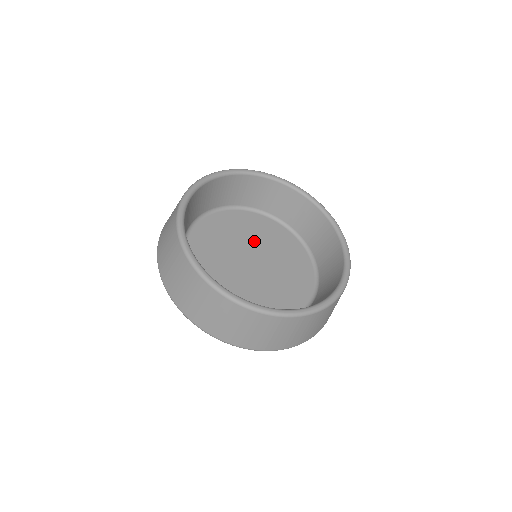
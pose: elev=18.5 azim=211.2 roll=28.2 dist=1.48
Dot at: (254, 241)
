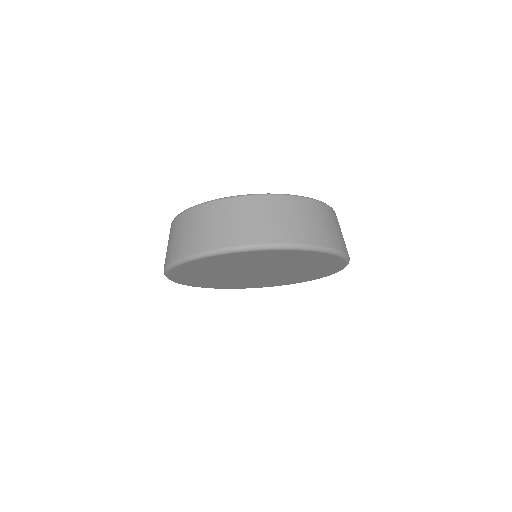
Dot at: occluded
